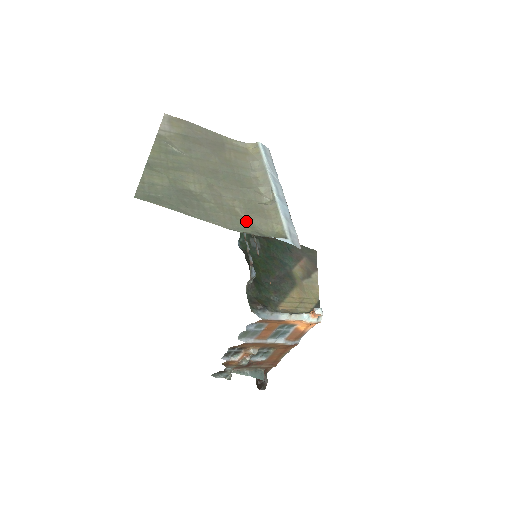
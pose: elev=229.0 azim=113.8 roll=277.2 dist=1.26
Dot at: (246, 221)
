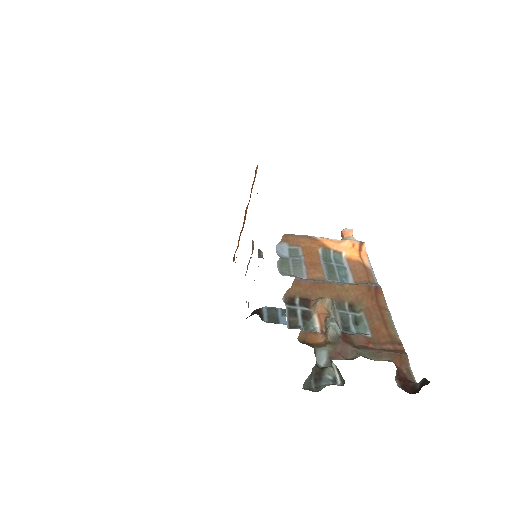
Dot at: occluded
